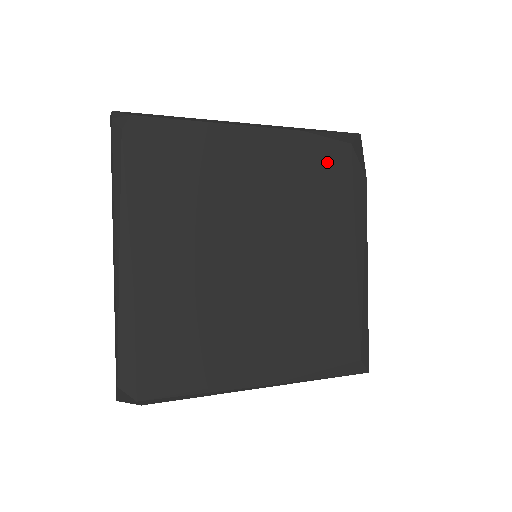
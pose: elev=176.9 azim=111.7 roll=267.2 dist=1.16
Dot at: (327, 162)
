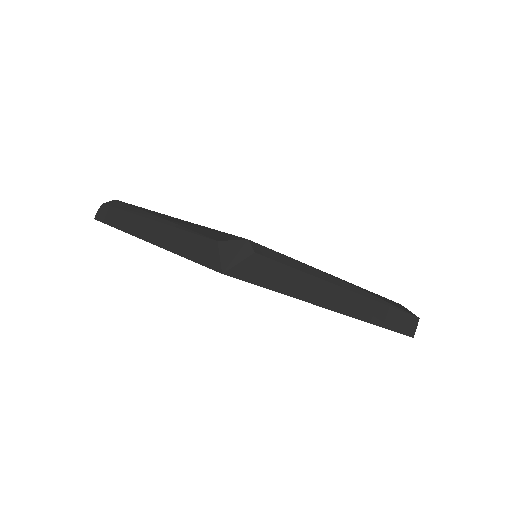
Dot at: occluded
